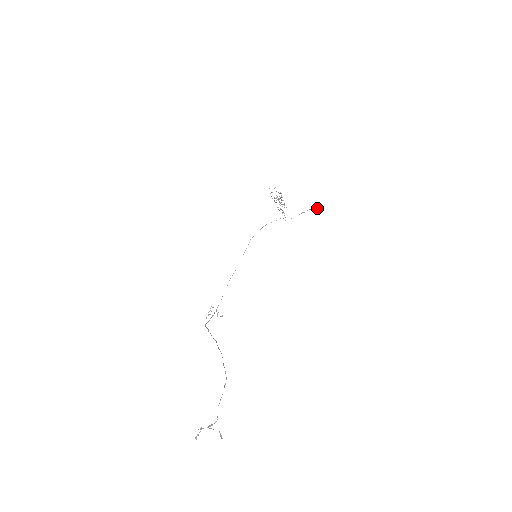
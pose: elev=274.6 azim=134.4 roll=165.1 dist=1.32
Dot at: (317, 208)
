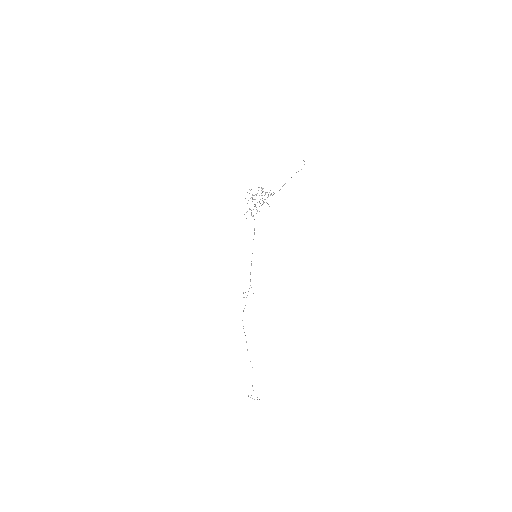
Dot at: occluded
